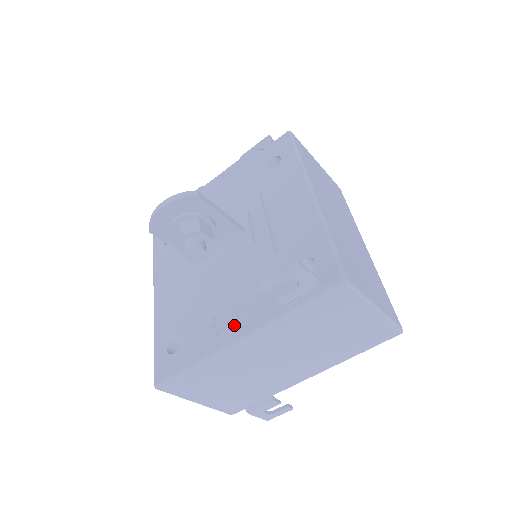
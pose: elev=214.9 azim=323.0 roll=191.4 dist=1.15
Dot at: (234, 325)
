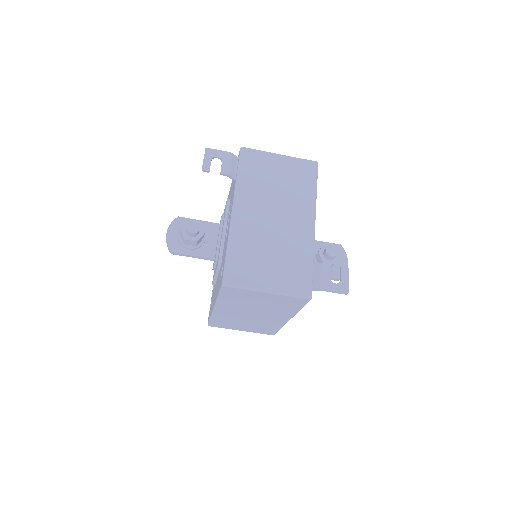
Dot at: occluded
